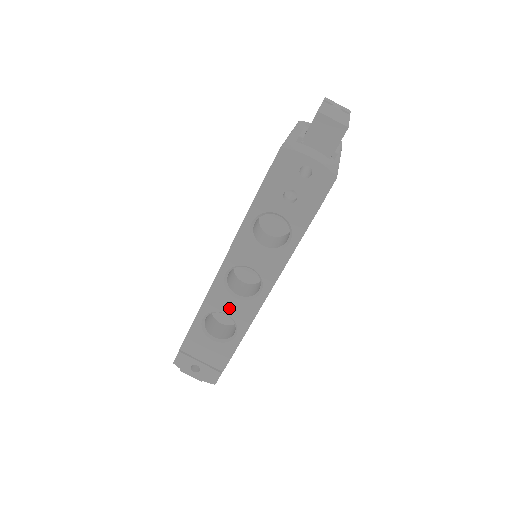
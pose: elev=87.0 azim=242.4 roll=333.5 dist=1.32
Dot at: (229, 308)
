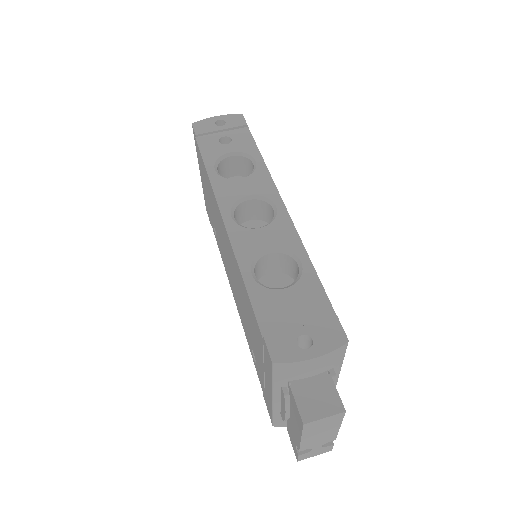
Dot at: (265, 241)
